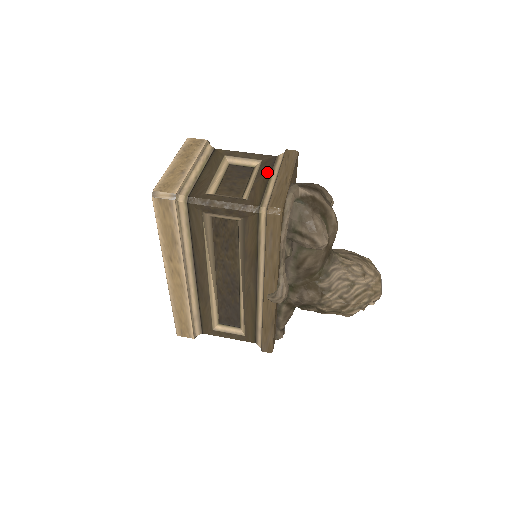
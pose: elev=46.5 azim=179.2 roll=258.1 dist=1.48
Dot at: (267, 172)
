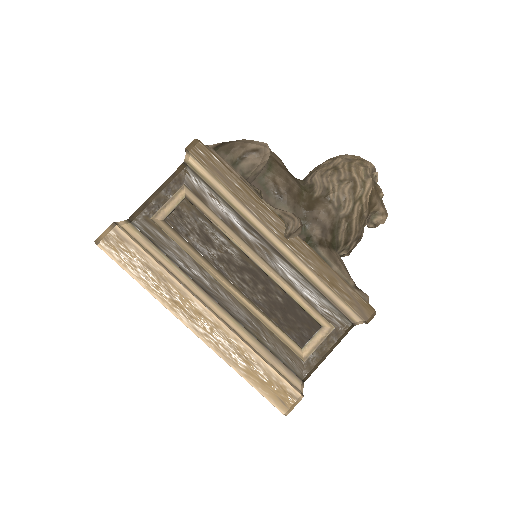
Dot at: occluded
